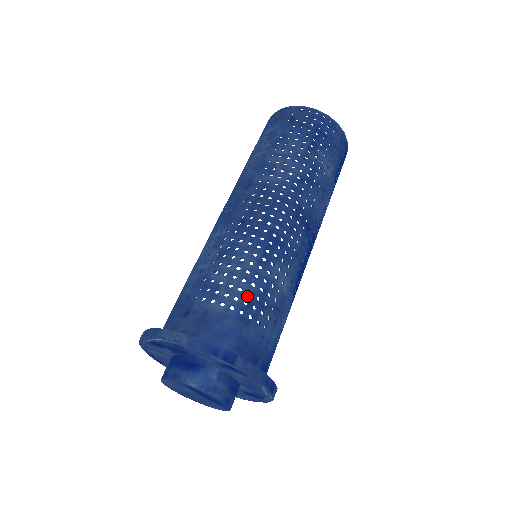
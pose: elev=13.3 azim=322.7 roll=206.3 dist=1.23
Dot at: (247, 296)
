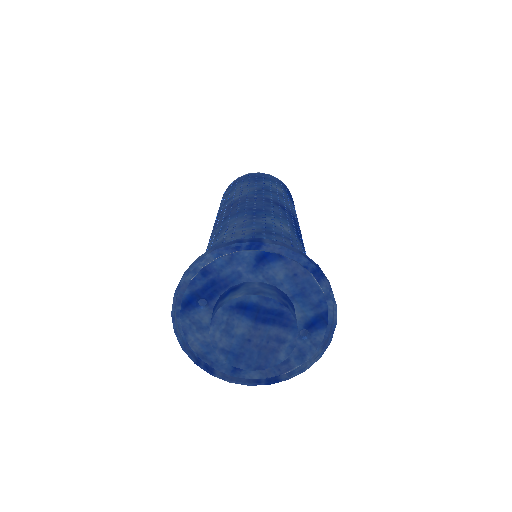
Dot at: (252, 231)
